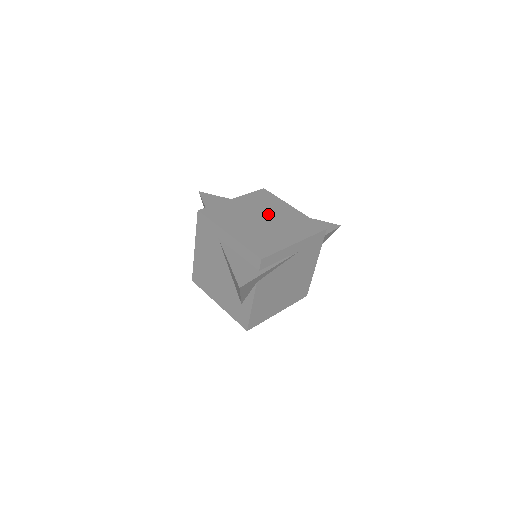
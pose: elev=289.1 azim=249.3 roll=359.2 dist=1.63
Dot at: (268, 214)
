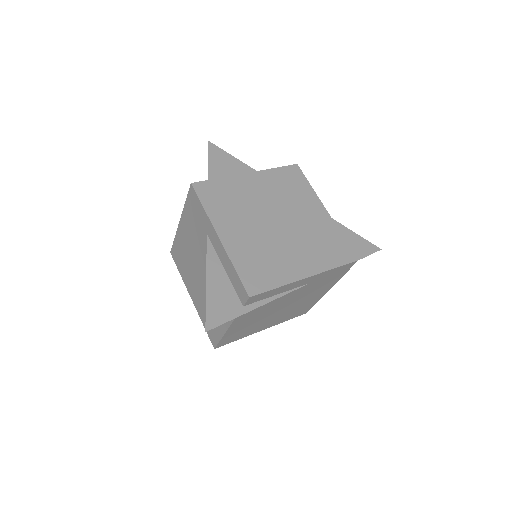
Dot at: (287, 214)
